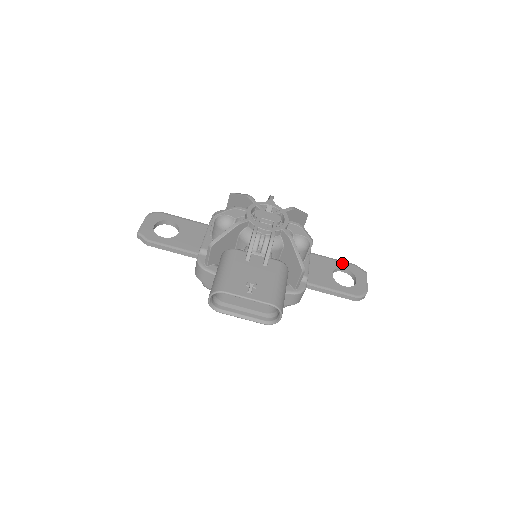
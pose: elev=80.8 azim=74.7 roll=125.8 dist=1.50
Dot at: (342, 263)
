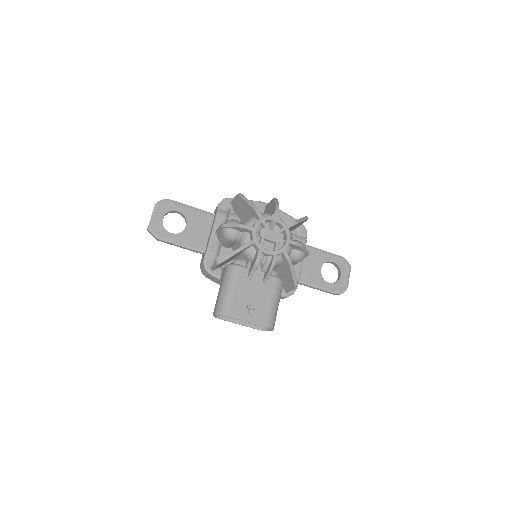
Dot at: (331, 256)
